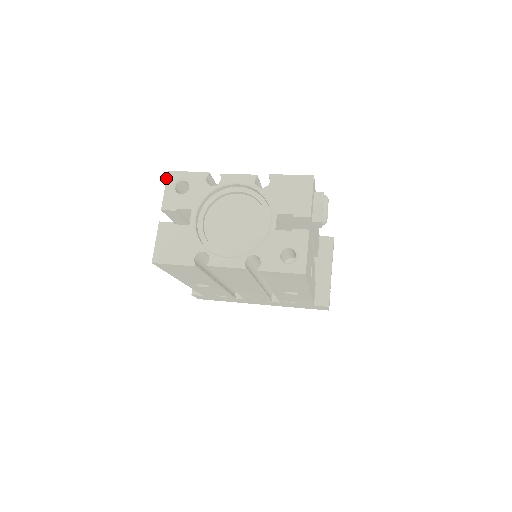
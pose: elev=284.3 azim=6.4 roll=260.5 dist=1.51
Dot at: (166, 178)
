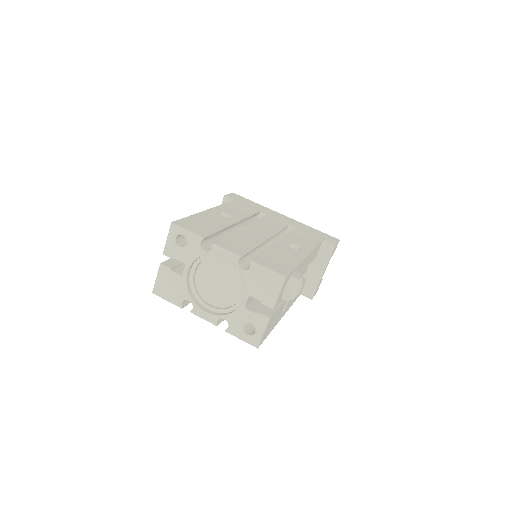
Dot at: occluded
